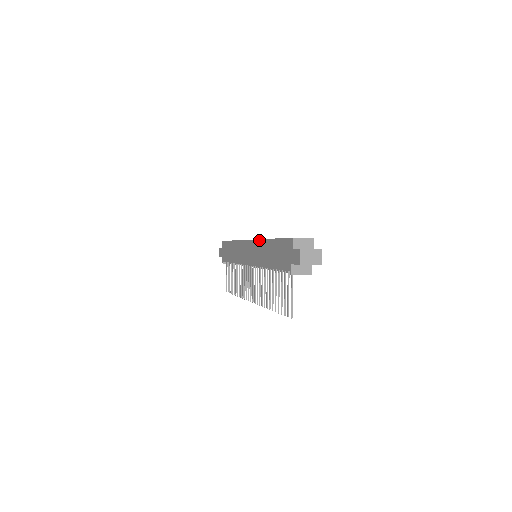
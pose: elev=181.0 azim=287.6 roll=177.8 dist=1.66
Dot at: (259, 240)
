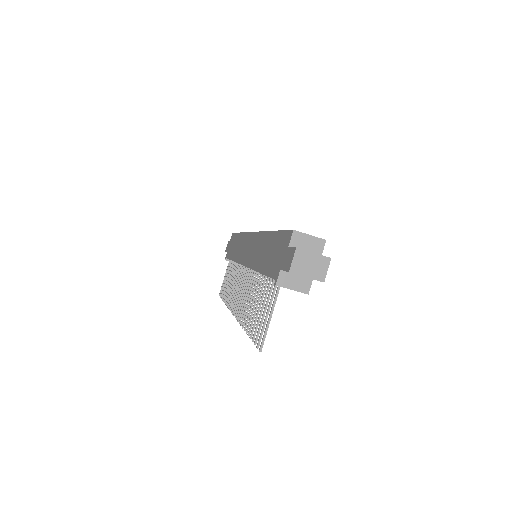
Dot at: (260, 232)
